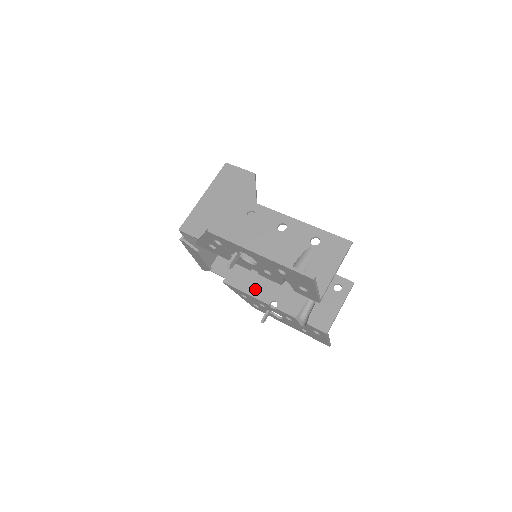
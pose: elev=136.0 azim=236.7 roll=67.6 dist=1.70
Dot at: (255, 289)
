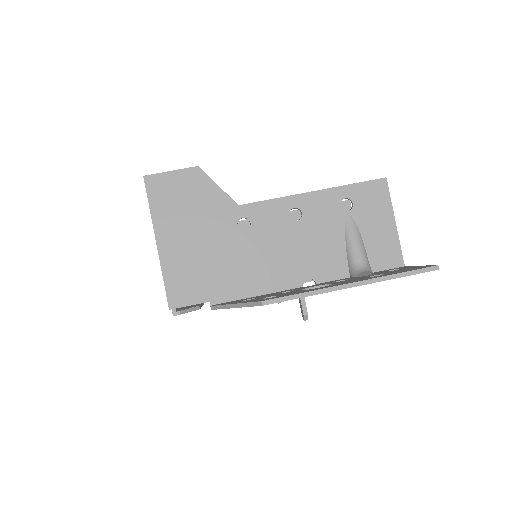
Dot at: occluded
